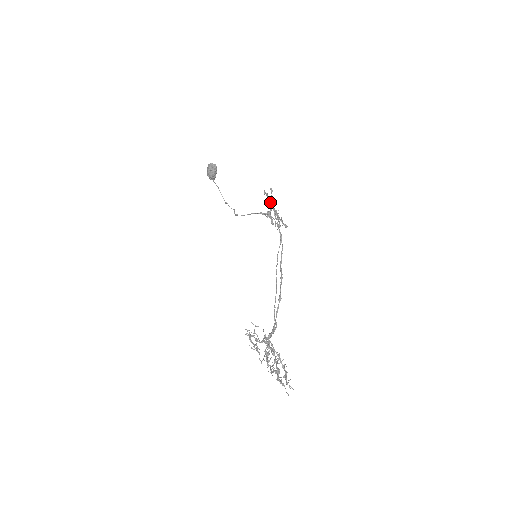
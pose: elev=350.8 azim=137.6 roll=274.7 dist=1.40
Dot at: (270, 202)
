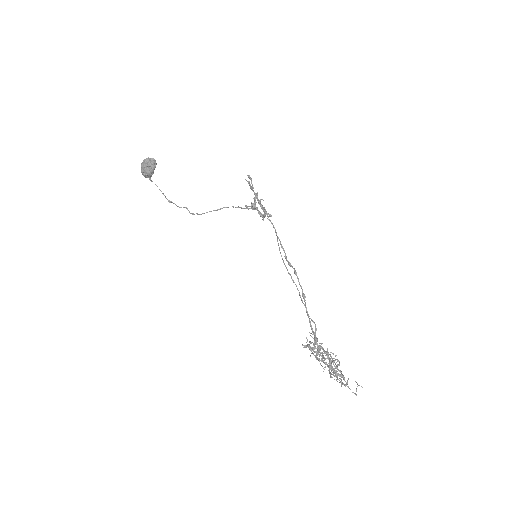
Dot at: occluded
